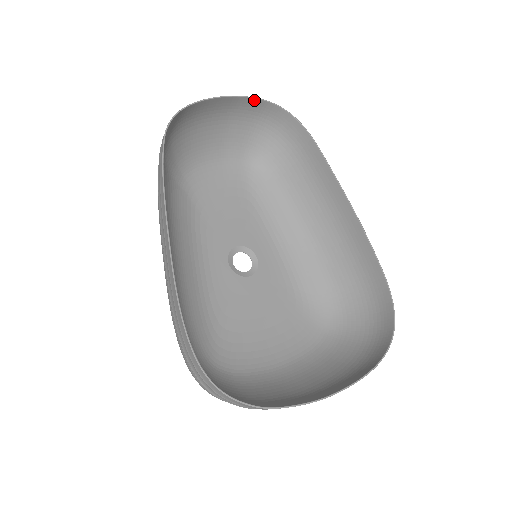
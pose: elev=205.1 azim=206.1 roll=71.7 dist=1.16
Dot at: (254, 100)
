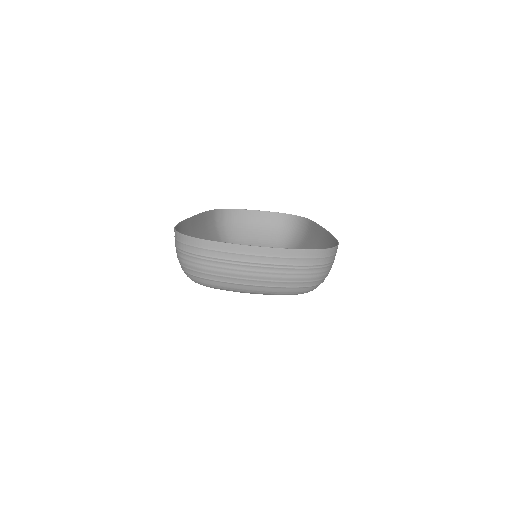
Dot at: (277, 214)
